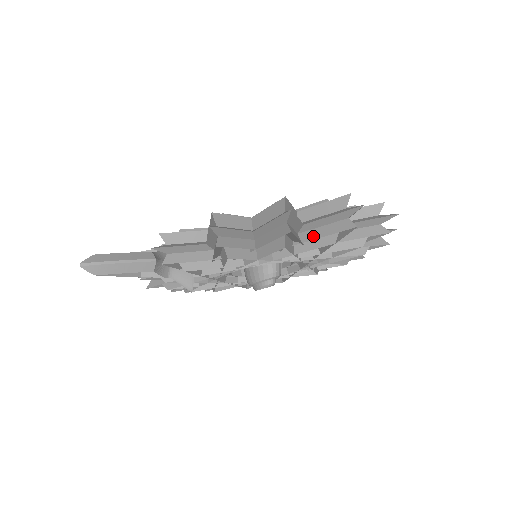
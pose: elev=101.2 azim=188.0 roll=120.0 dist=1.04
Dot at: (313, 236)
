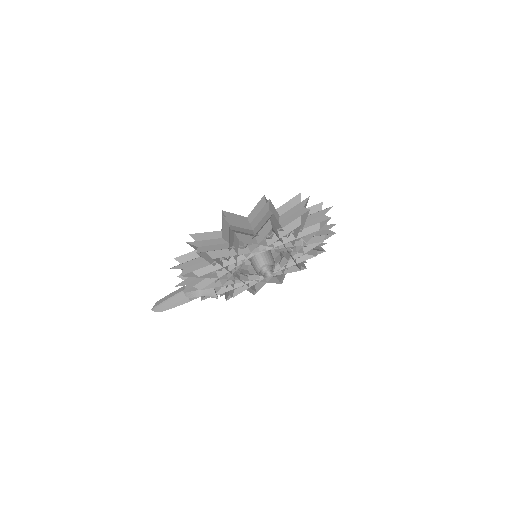
Dot at: (229, 242)
